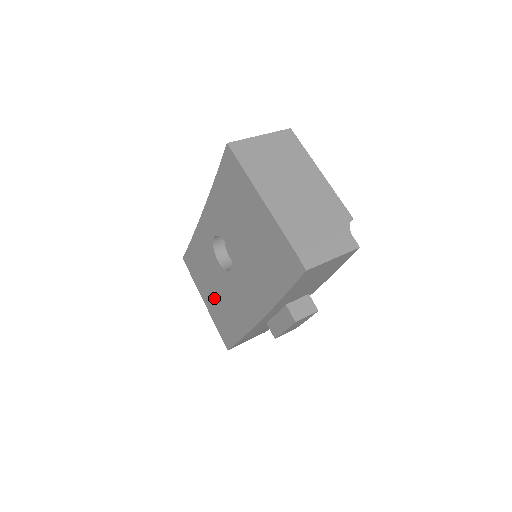
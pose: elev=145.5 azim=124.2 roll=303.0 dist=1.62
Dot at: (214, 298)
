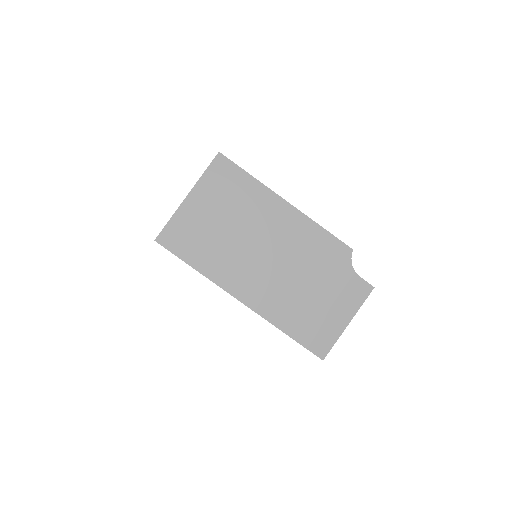
Dot at: occluded
